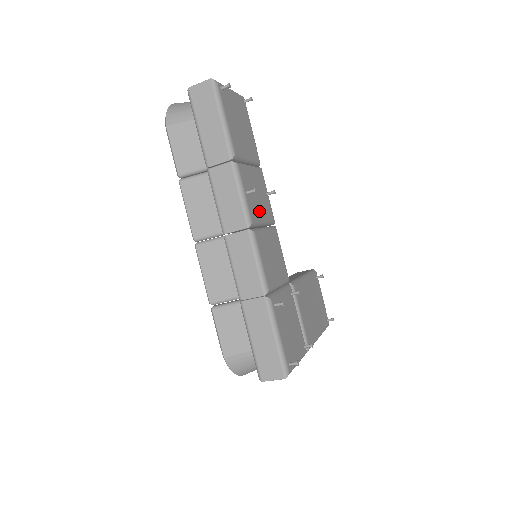
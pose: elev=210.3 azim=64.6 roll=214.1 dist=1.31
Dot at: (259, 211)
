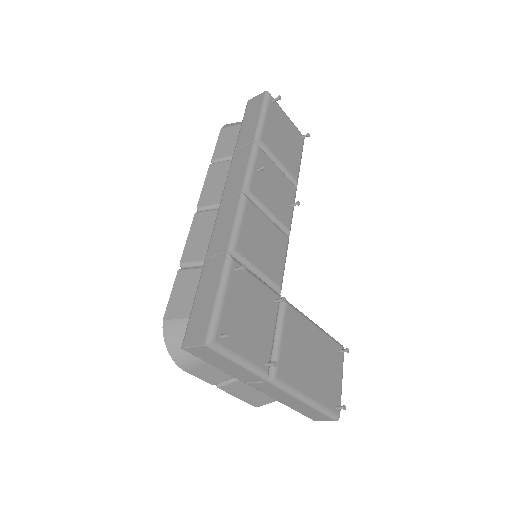
Dot at: (268, 199)
